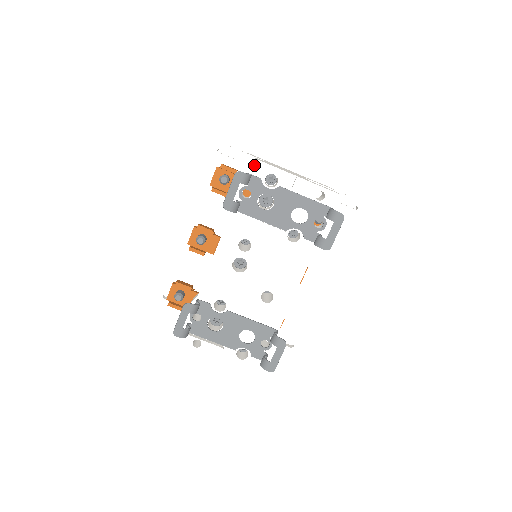
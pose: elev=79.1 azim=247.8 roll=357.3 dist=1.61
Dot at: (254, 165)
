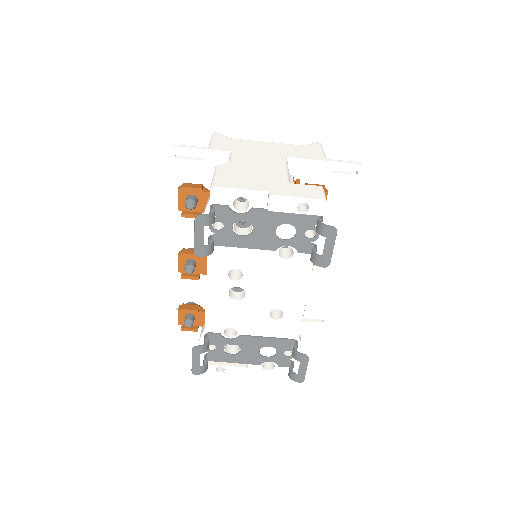
Dot at: (215, 194)
